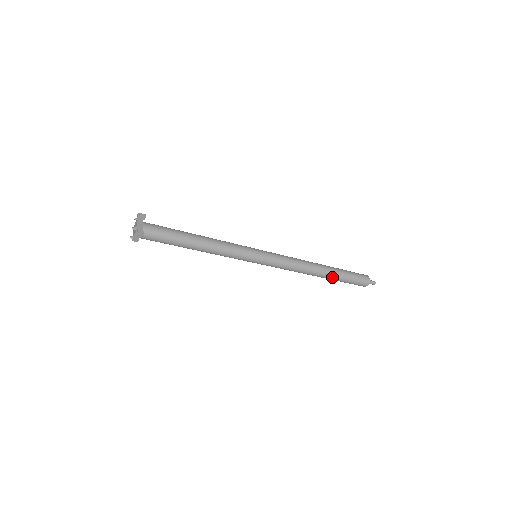
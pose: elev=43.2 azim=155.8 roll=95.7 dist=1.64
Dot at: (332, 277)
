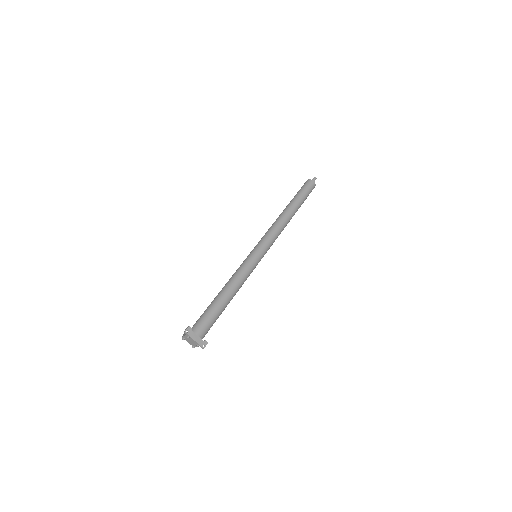
Dot at: occluded
